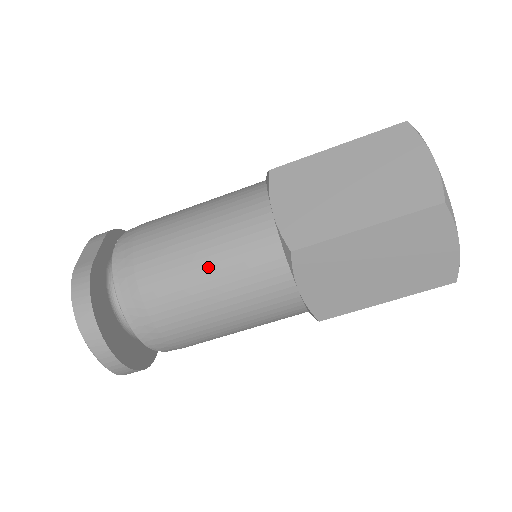
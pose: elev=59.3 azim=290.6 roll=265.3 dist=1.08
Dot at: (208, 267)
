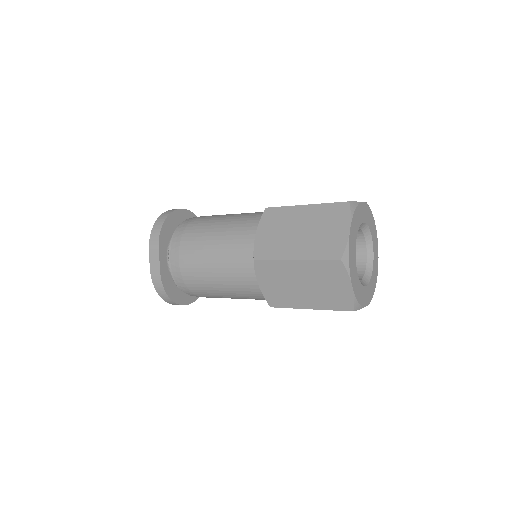
Dot at: (227, 294)
